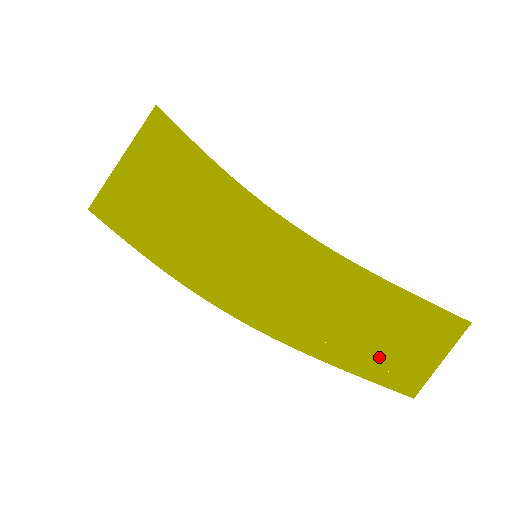
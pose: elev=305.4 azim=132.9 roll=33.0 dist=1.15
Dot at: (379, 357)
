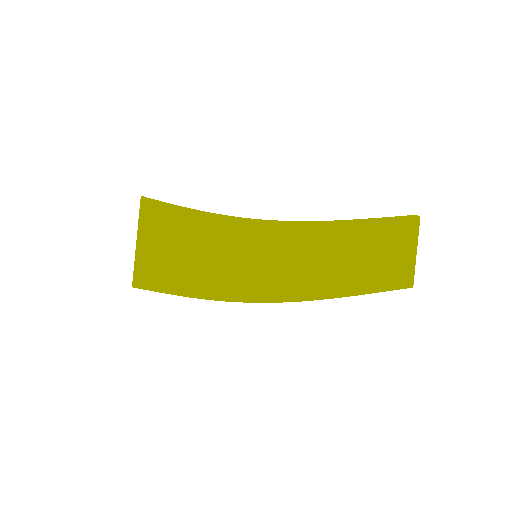
Dot at: (370, 273)
